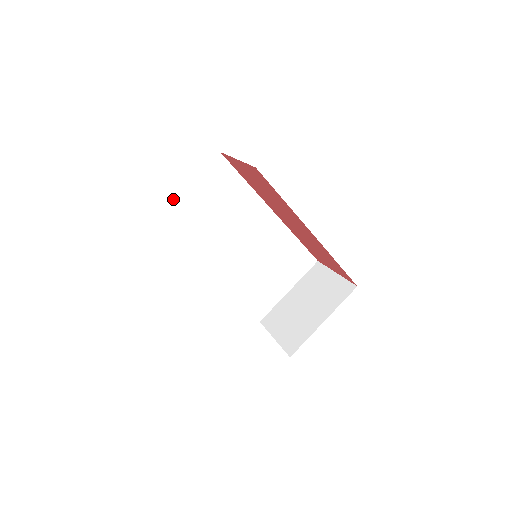
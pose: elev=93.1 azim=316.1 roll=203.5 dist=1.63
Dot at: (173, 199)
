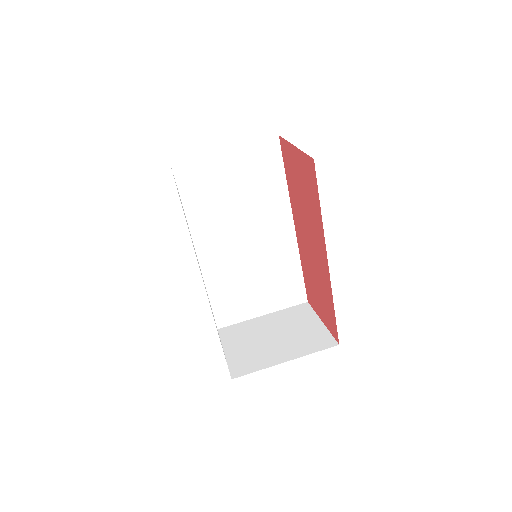
Dot at: (207, 153)
